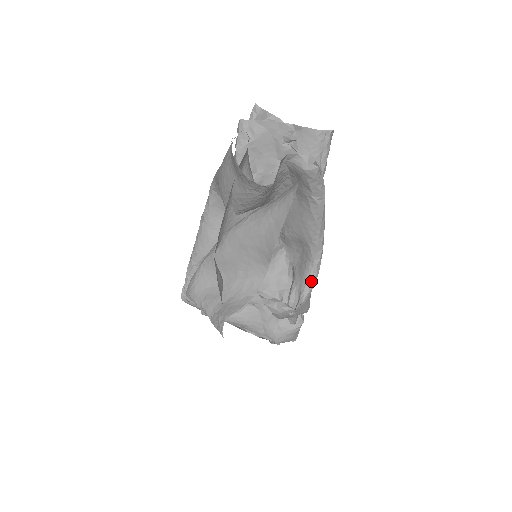
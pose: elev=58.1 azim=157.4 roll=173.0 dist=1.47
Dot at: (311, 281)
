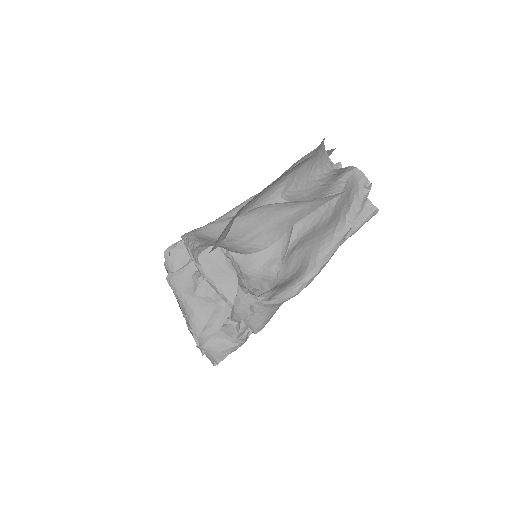
Dot at: (289, 292)
